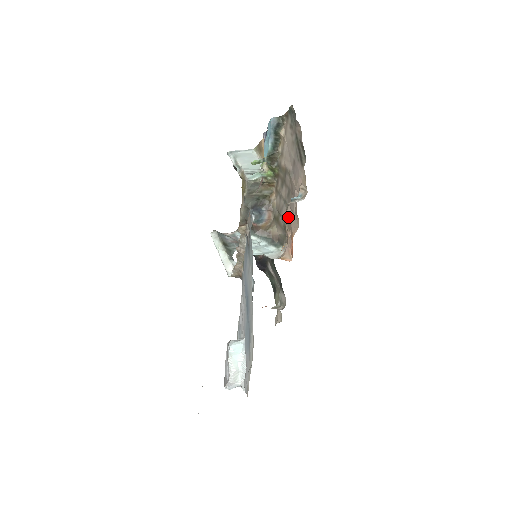
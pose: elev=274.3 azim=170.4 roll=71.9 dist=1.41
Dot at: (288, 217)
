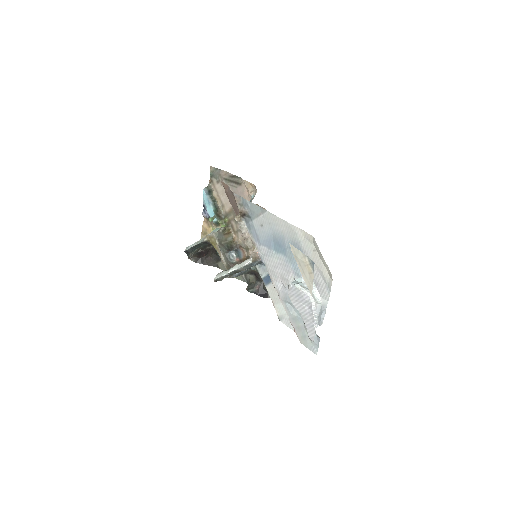
Dot at: occluded
